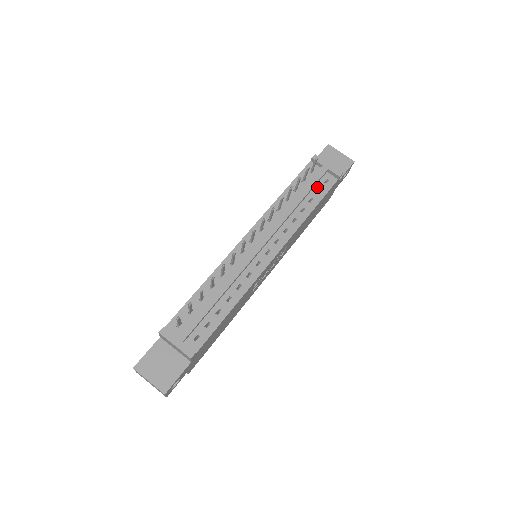
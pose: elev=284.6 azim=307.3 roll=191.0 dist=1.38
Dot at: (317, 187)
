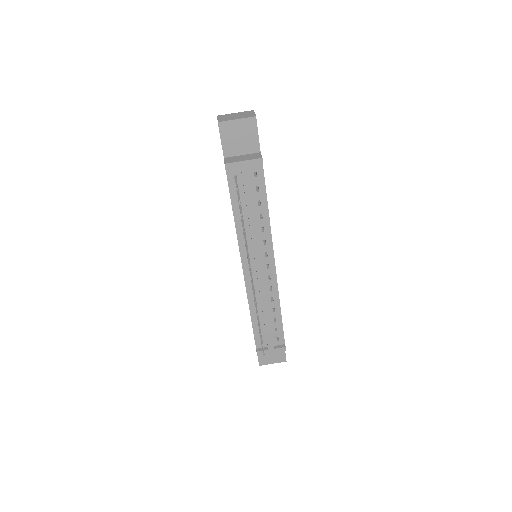
Dot at: (253, 188)
